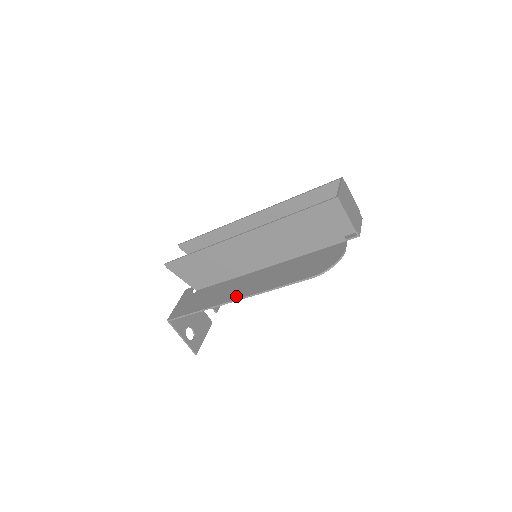
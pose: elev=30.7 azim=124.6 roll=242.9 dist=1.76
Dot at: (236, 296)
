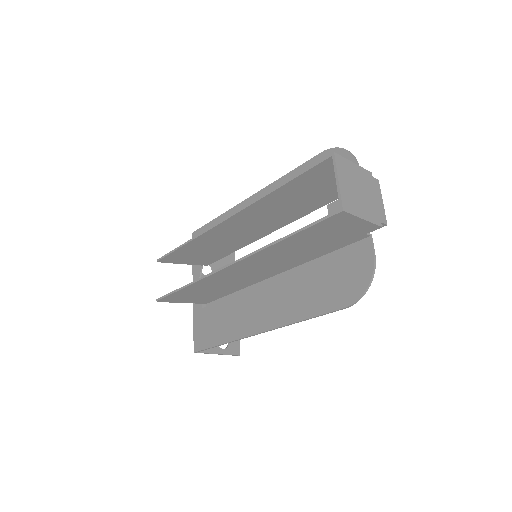
Dot at: (258, 327)
